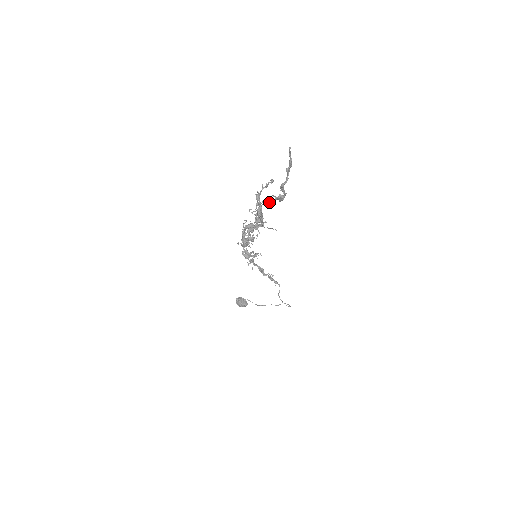
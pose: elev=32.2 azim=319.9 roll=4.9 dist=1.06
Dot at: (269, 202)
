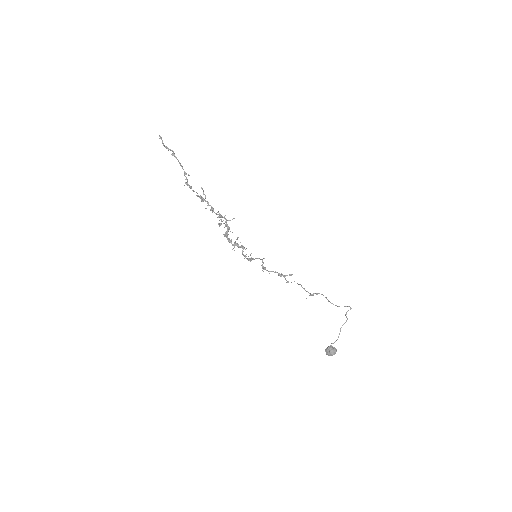
Dot at: (184, 174)
